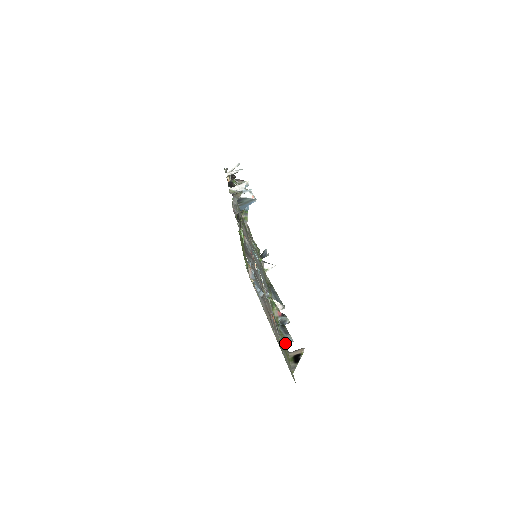
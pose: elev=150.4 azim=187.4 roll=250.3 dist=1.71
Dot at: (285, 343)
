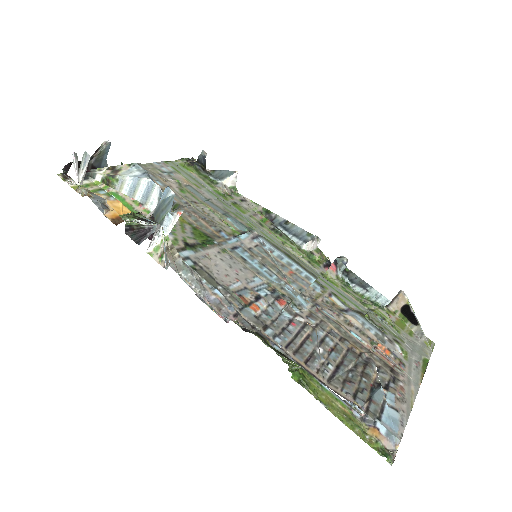
Dot at: (387, 316)
